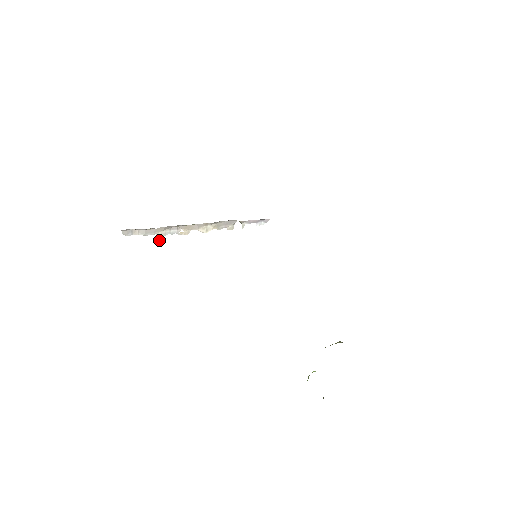
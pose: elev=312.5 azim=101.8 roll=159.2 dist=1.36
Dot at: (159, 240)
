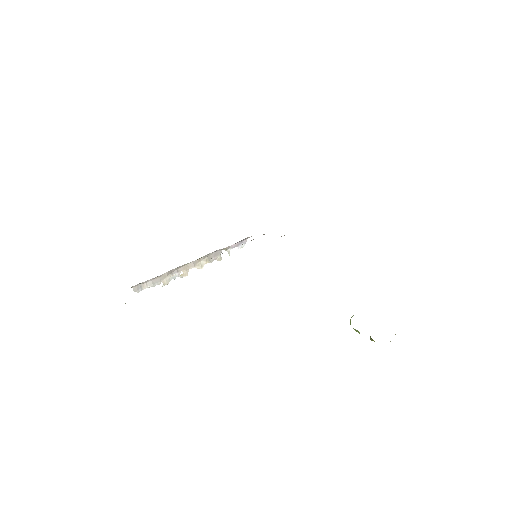
Dot at: occluded
